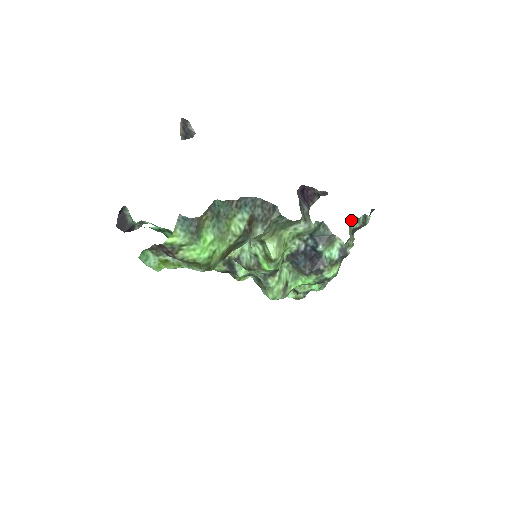
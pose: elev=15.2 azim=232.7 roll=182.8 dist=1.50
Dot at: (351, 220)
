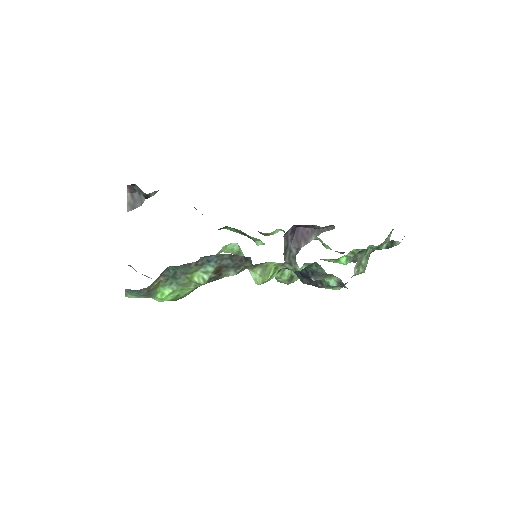
Dot at: (369, 247)
